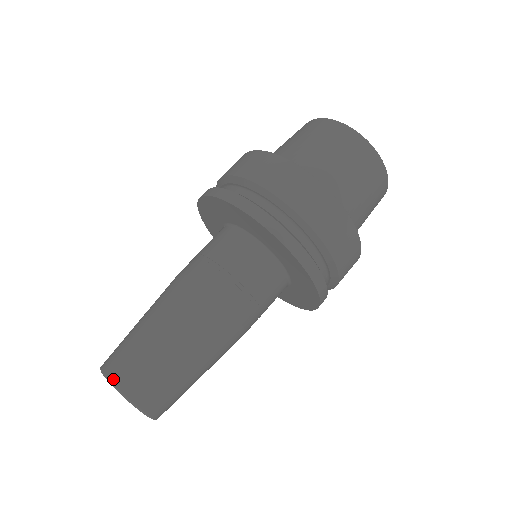
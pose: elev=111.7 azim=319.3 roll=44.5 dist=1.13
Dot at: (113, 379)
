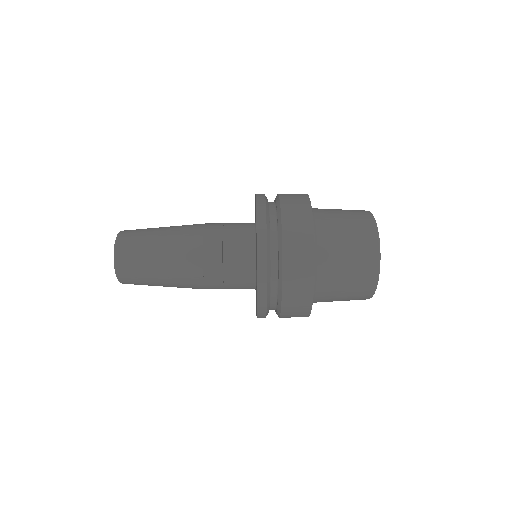
Dot at: occluded
